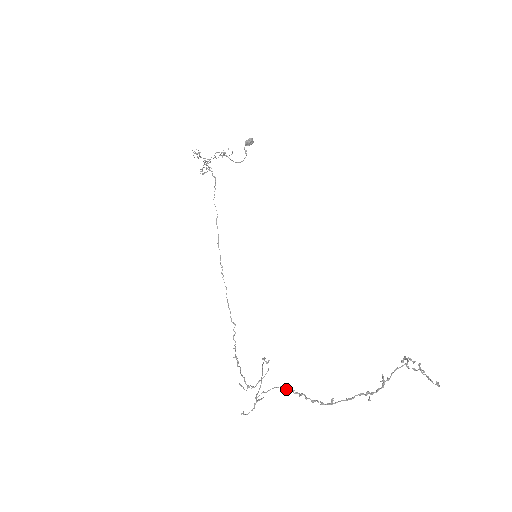
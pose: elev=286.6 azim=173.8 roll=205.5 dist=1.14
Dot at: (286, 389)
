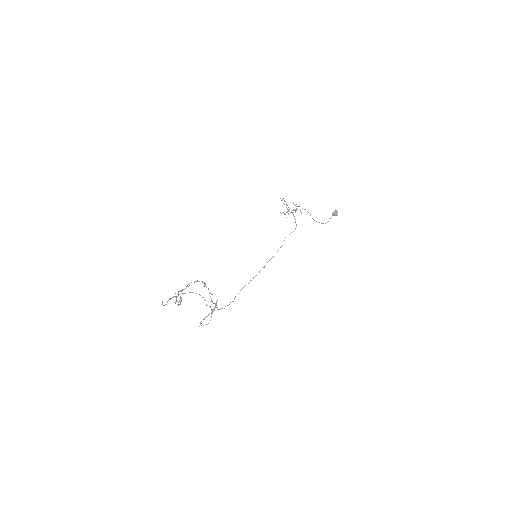
Dot at: (181, 298)
